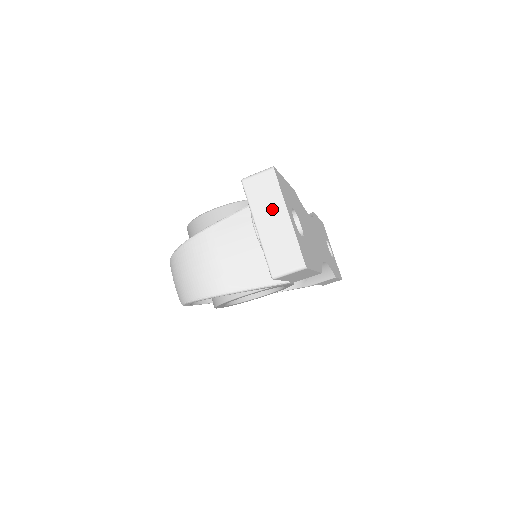
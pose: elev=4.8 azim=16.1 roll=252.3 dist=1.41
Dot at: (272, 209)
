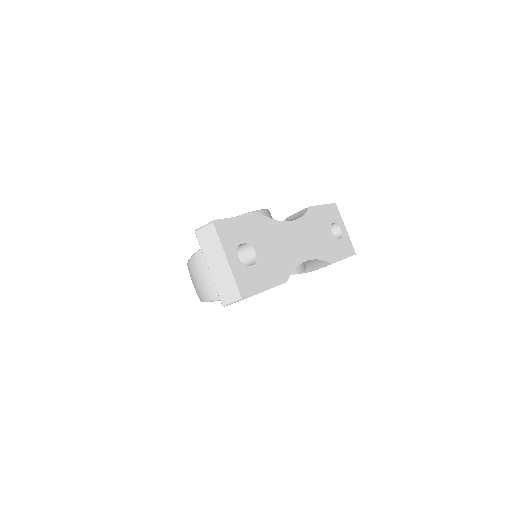
Dot at: (216, 254)
